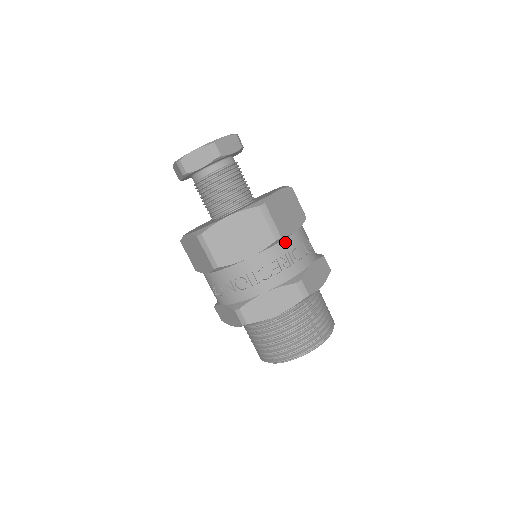
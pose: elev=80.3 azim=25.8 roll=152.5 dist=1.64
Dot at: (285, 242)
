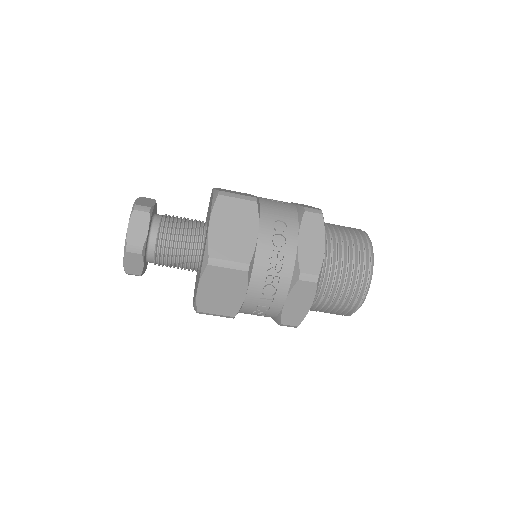
Dot at: (244, 309)
